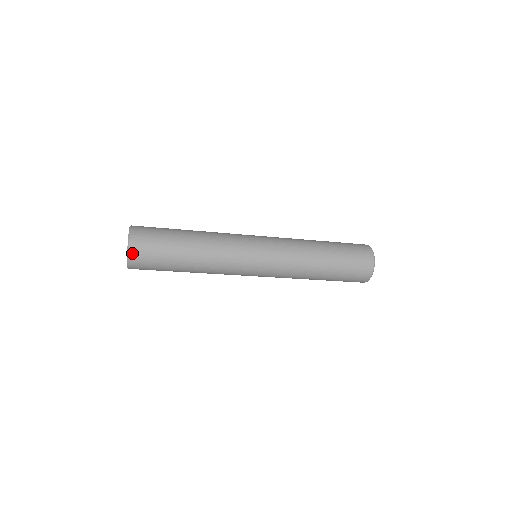
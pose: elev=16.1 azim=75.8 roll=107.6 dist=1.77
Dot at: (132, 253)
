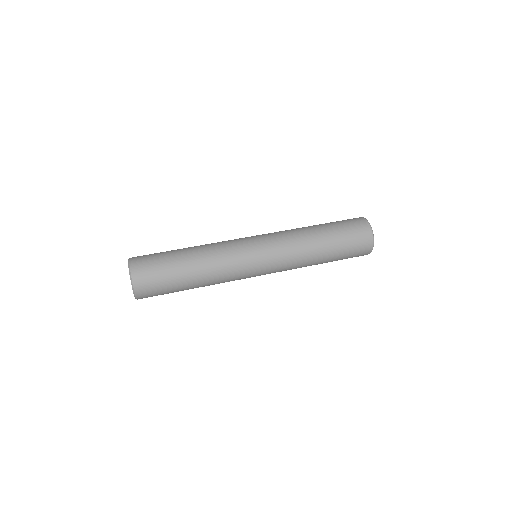
Dot at: occluded
